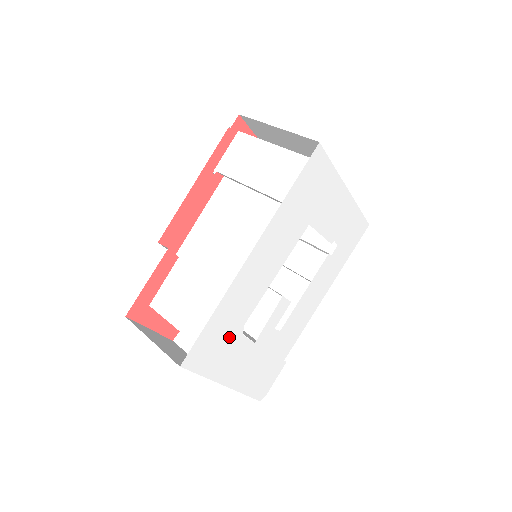
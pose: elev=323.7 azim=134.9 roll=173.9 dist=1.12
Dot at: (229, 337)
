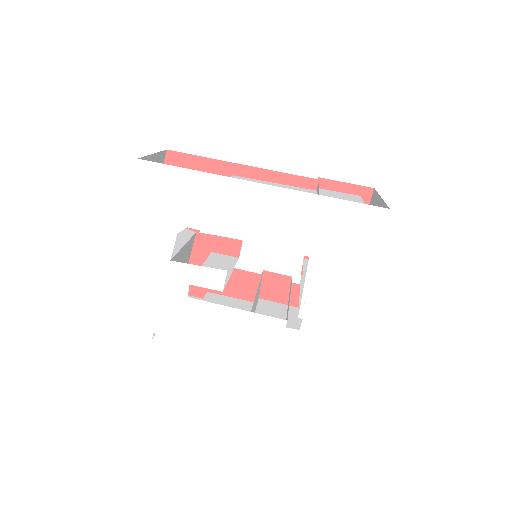
Dot at: (173, 213)
